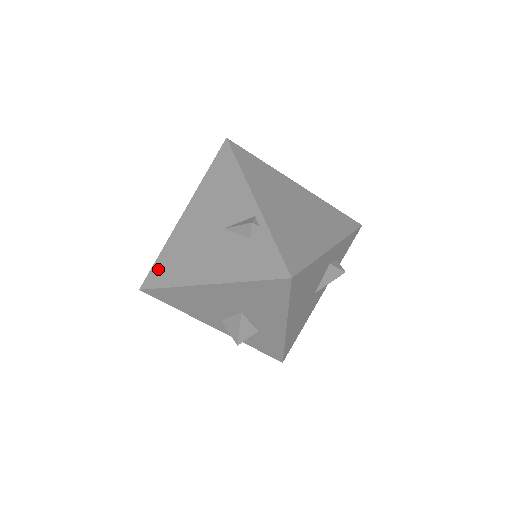
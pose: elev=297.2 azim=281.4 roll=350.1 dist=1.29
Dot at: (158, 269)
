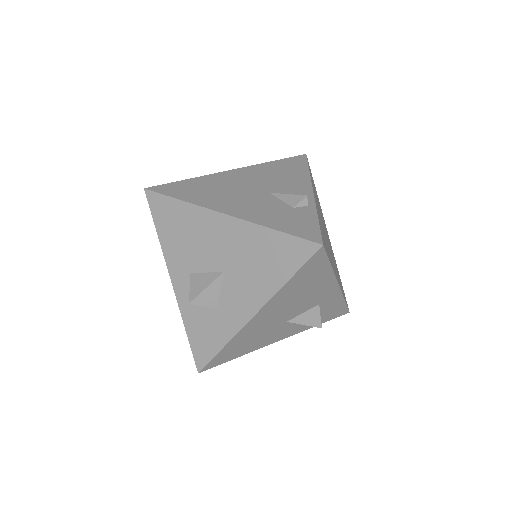
Dot at: (178, 186)
